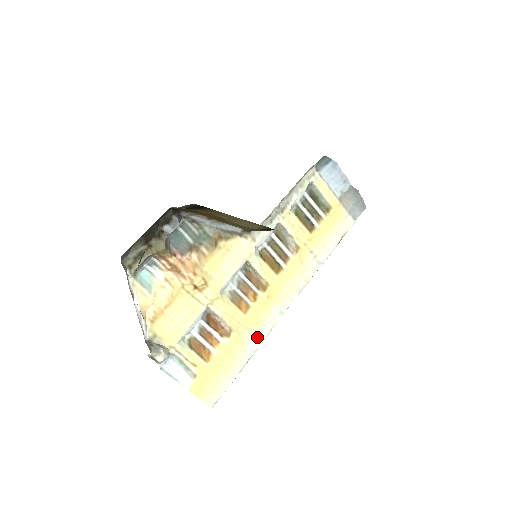
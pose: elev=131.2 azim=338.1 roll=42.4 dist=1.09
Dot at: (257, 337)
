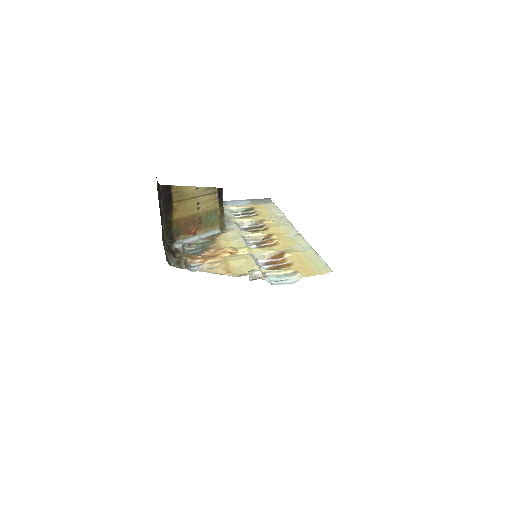
Dot at: (302, 245)
